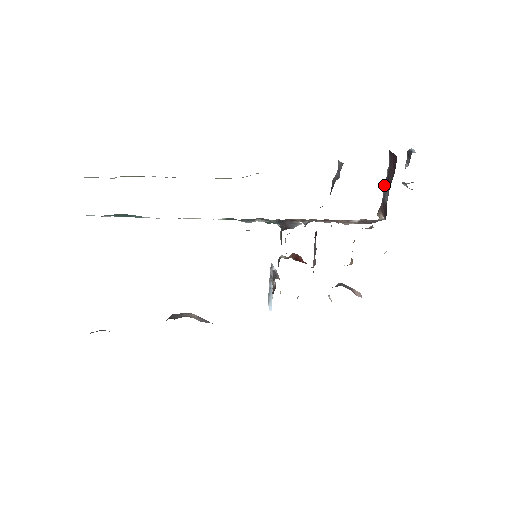
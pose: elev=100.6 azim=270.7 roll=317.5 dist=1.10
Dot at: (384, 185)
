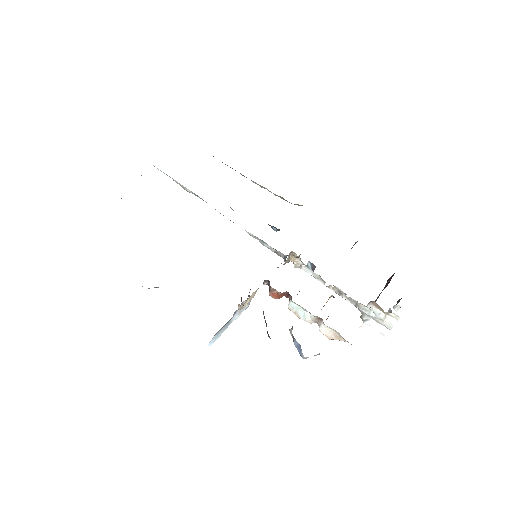
Dot at: occluded
